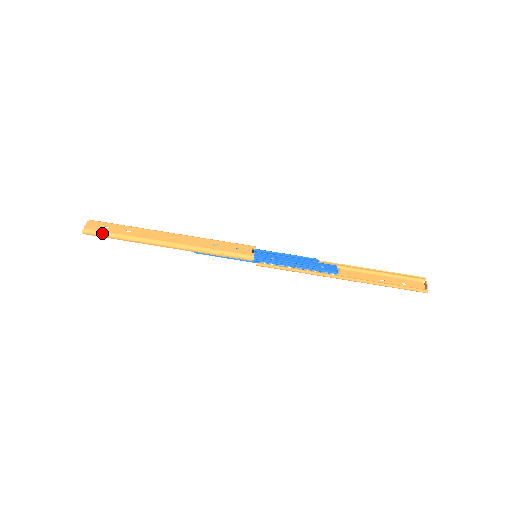
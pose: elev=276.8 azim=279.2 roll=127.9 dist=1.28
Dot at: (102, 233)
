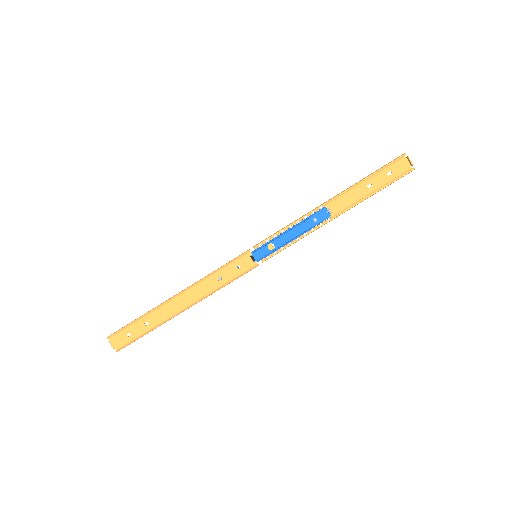
Dot at: (131, 342)
